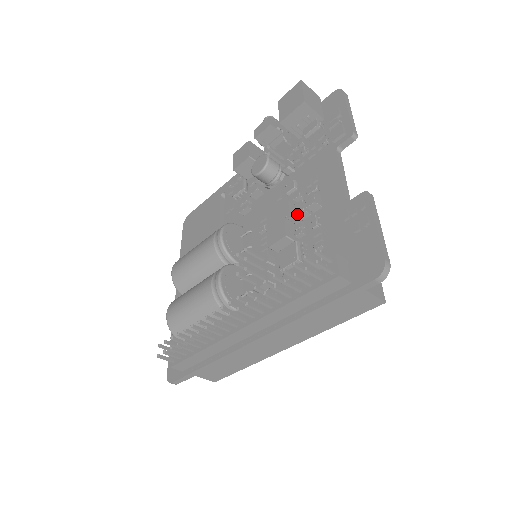
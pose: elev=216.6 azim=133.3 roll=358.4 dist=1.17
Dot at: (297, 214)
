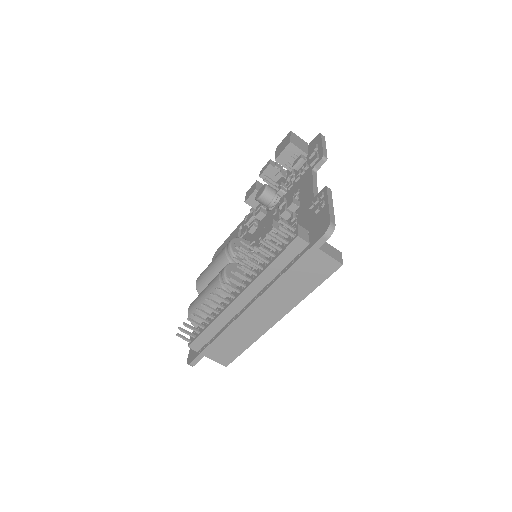
Dot at: (281, 215)
